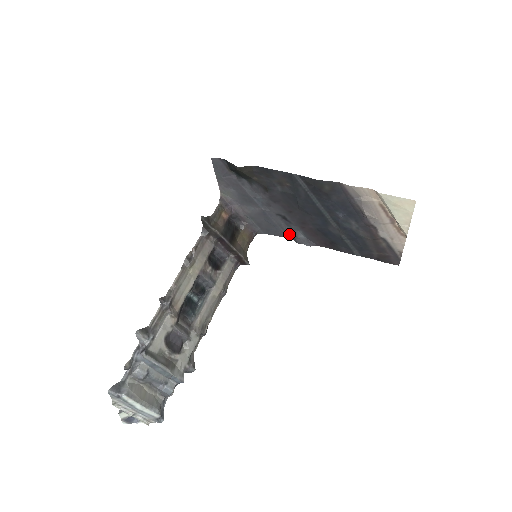
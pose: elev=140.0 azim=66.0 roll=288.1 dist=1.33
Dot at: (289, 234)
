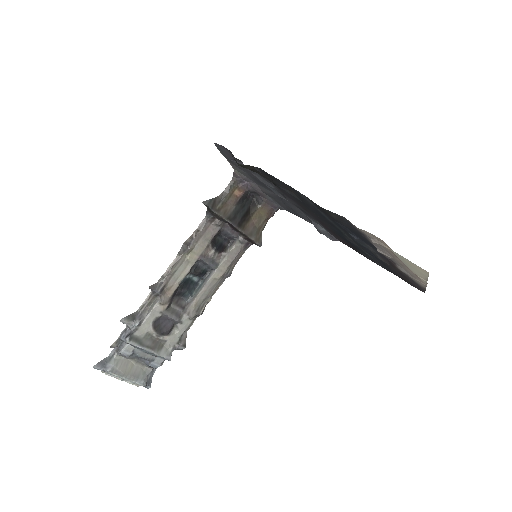
Dot at: (311, 221)
